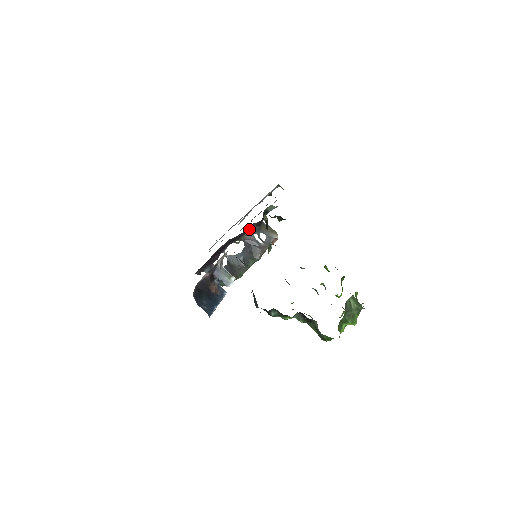
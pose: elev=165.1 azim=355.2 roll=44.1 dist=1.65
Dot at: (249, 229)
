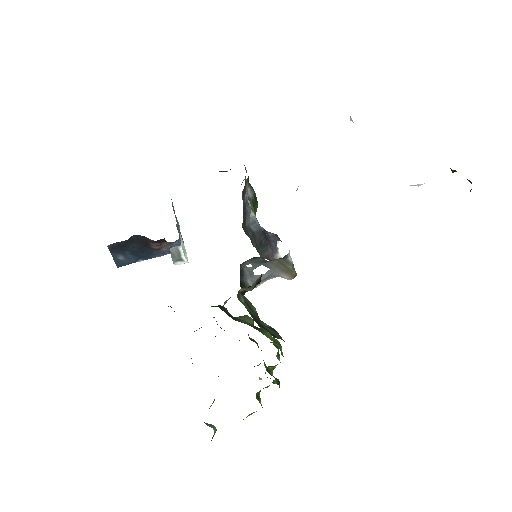
Dot at: (274, 234)
